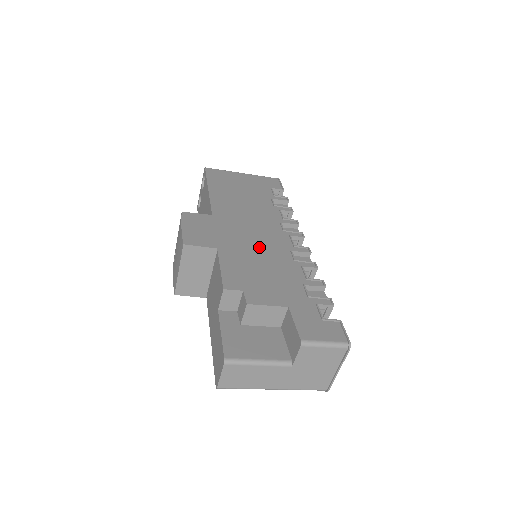
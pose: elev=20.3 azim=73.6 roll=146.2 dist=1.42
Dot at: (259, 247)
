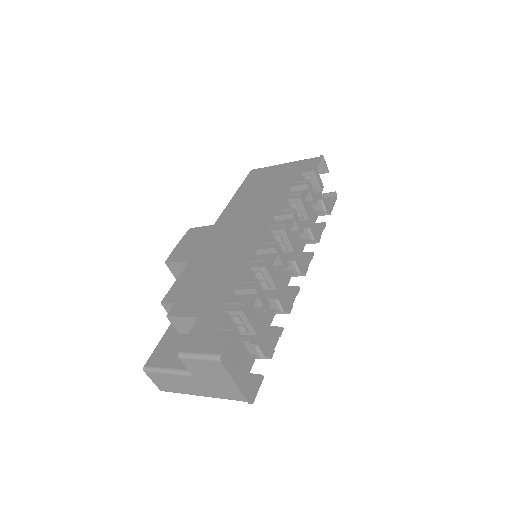
Dot at: (227, 252)
